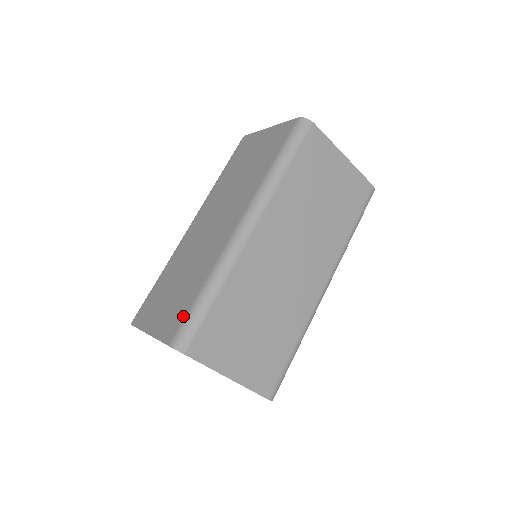
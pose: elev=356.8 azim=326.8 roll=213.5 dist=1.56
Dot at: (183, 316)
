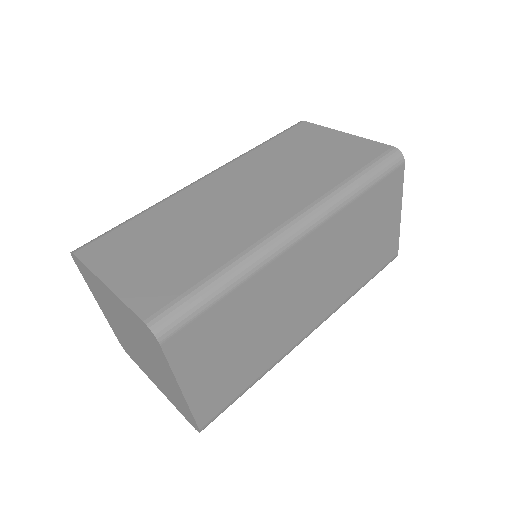
Dot at: occluded
